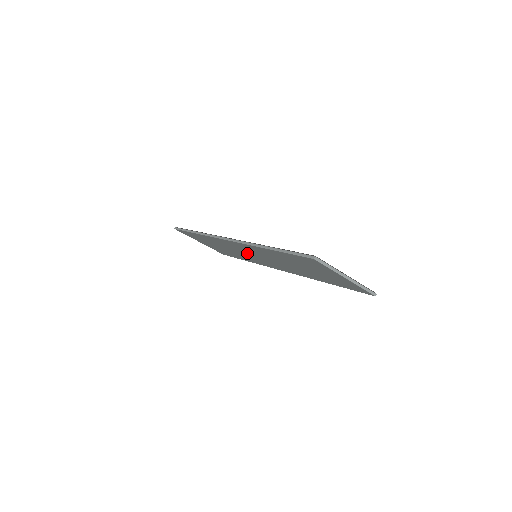
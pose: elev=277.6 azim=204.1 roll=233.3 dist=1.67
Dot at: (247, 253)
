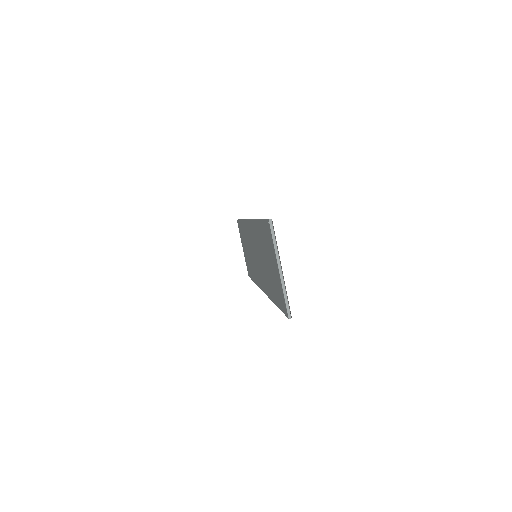
Dot at: occluded
